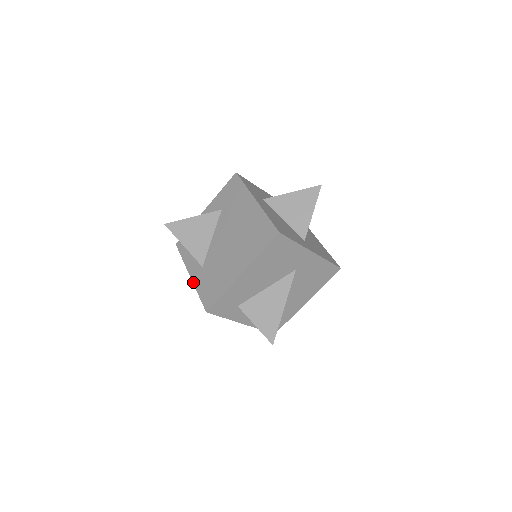
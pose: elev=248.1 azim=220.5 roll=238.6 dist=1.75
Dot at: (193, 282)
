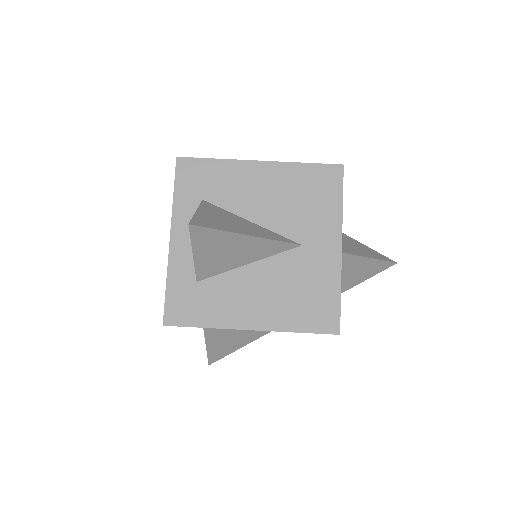
Dot at: occluded
